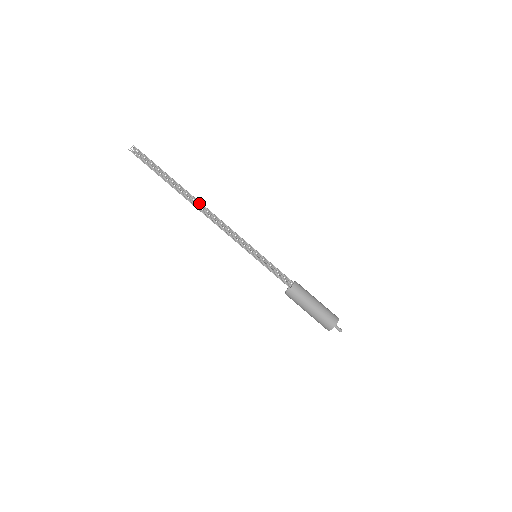
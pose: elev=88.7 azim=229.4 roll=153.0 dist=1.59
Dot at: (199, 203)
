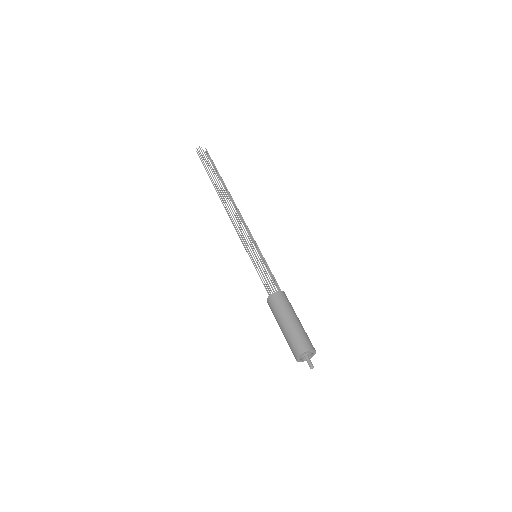
Dot at: (225, 197)
